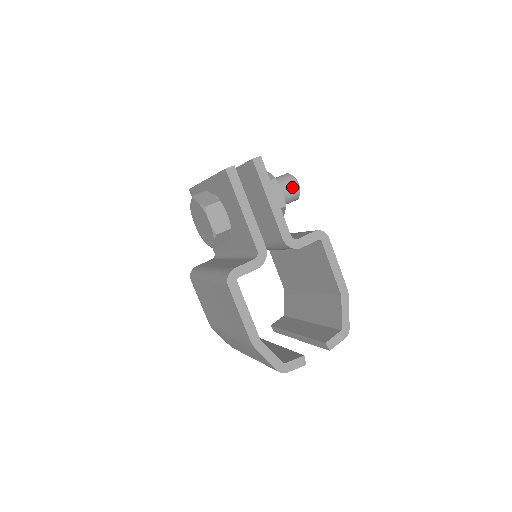
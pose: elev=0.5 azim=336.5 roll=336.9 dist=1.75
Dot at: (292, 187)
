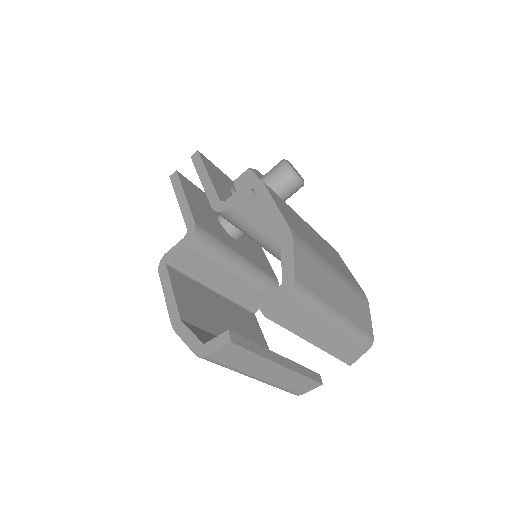
Dot at: (278, 169)
